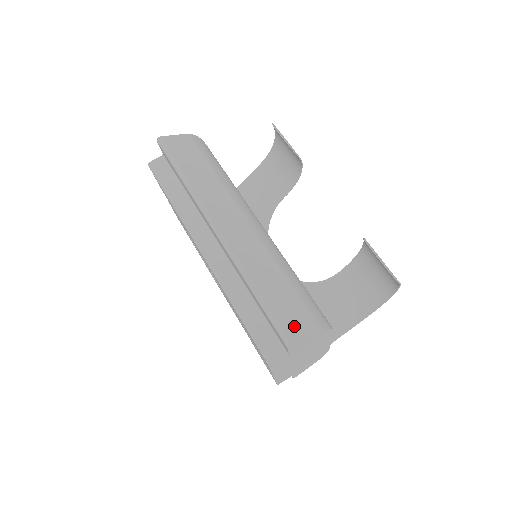
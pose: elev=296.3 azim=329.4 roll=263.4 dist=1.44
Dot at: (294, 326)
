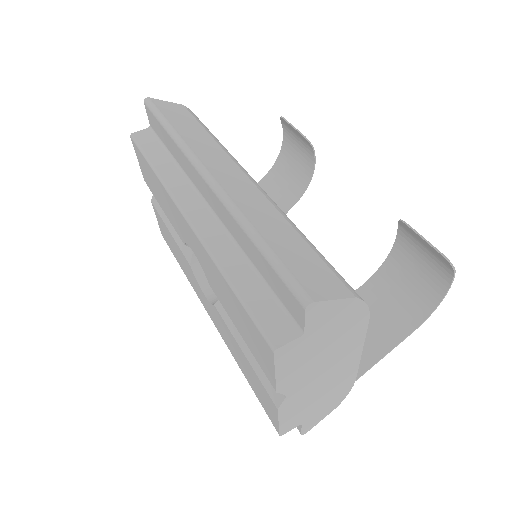
Dot at: (314, 283)
